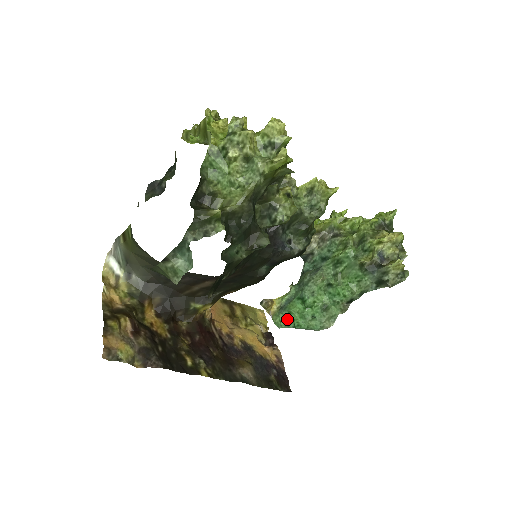
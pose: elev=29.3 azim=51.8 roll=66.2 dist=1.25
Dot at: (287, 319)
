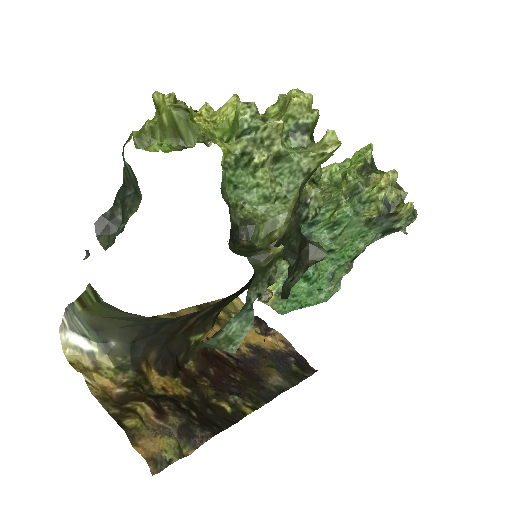
Dot at: (290, 303)
